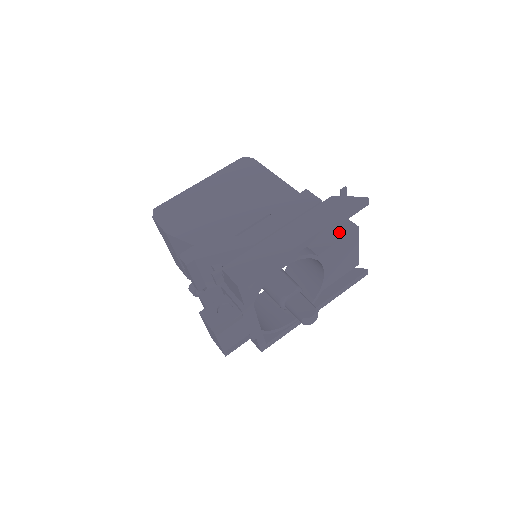
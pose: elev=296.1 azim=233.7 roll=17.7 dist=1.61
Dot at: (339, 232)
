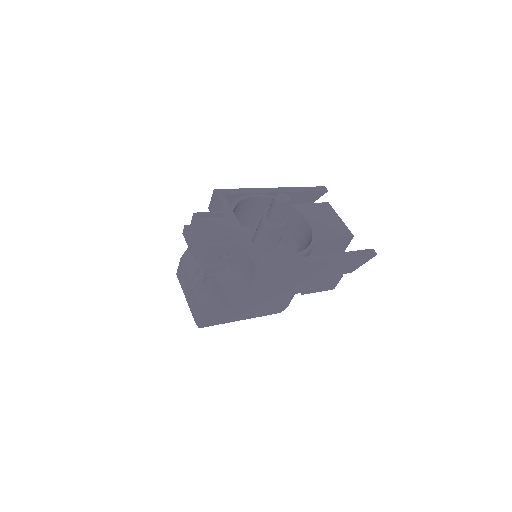
Dot at: occluded
